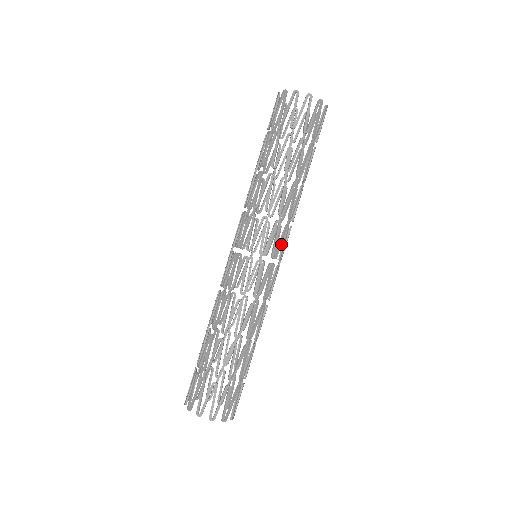
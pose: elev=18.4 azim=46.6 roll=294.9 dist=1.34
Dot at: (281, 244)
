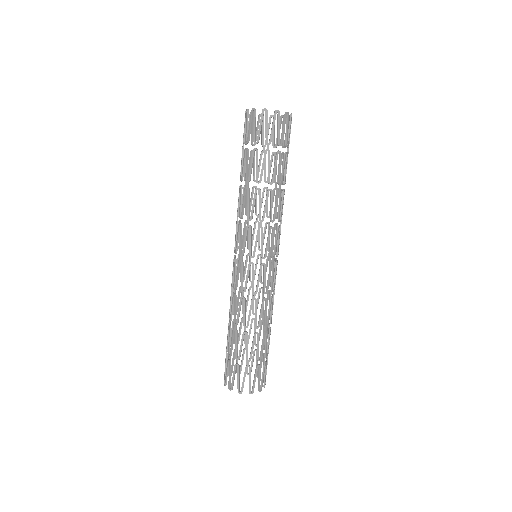
Dot at: (278, 243)
